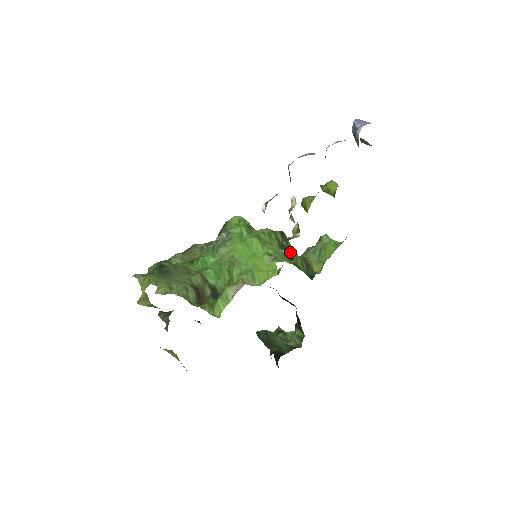
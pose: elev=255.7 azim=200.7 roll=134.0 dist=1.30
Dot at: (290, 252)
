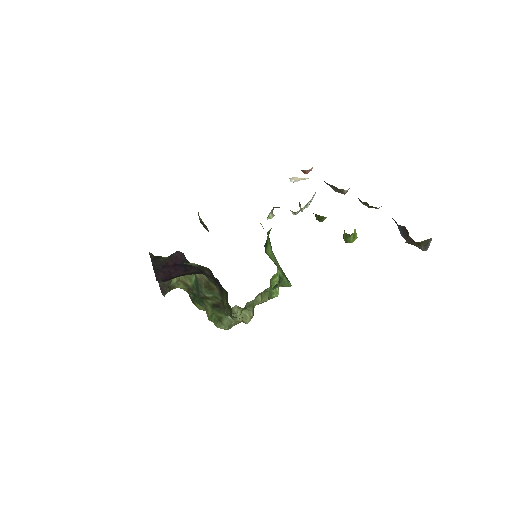
Dot at: occluded
